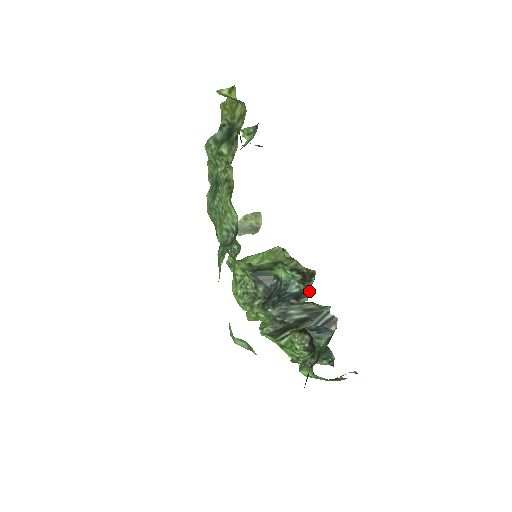
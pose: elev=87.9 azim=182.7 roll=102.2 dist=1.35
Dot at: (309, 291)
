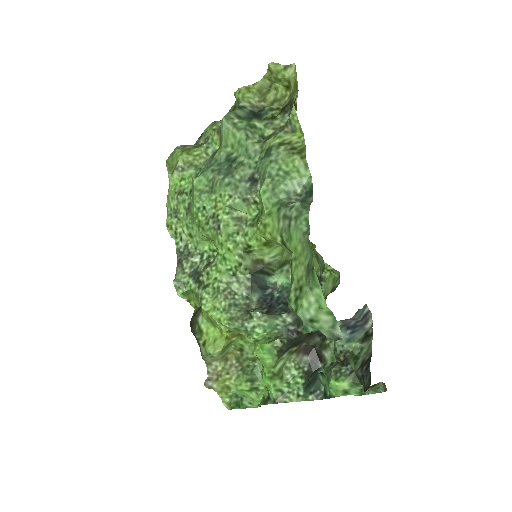
Dot at: (323, 295)
